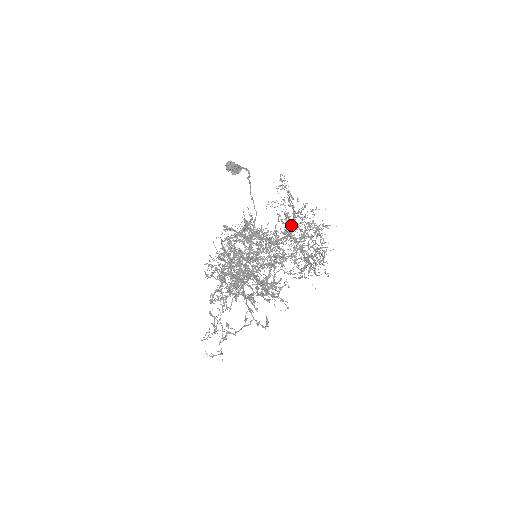
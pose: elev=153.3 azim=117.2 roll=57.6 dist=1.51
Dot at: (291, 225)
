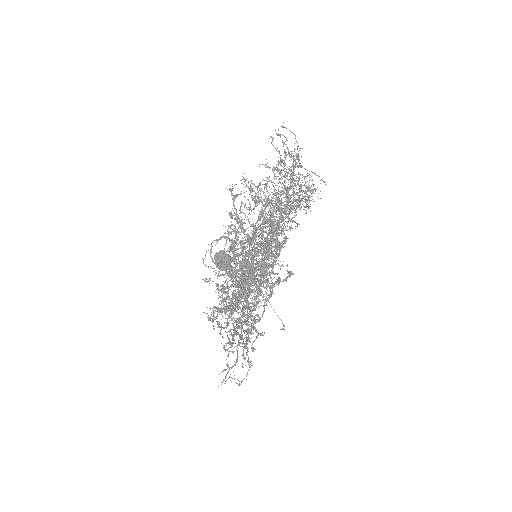
Dot at: occluded
